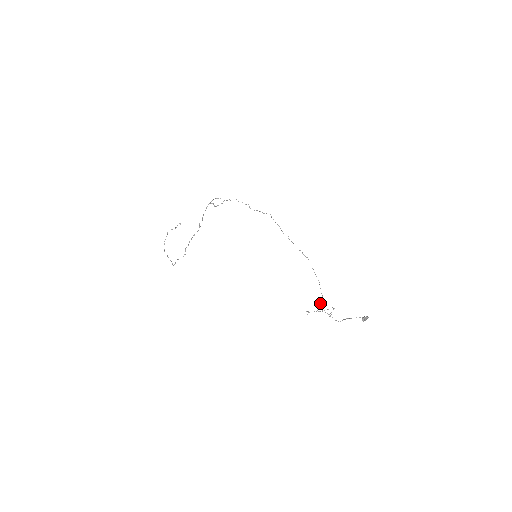
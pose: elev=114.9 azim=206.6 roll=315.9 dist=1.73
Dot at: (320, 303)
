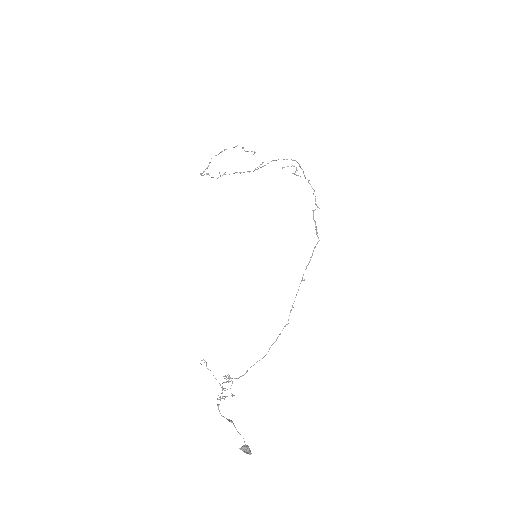
Dot at: occluded
